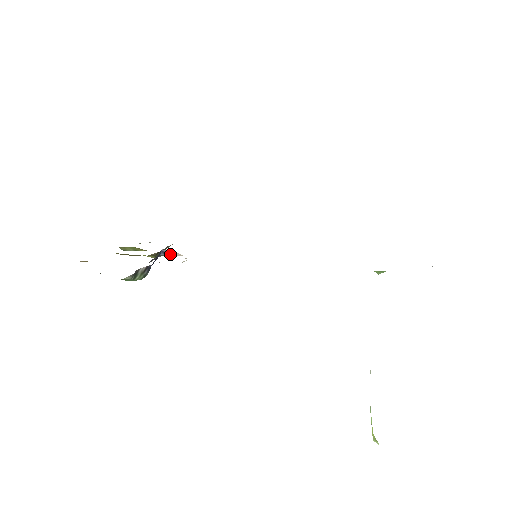
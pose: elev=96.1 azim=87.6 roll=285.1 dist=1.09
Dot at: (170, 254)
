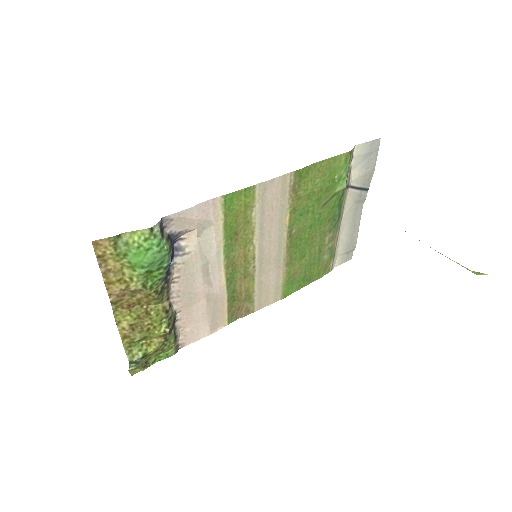
Dot at: (183, 250)
